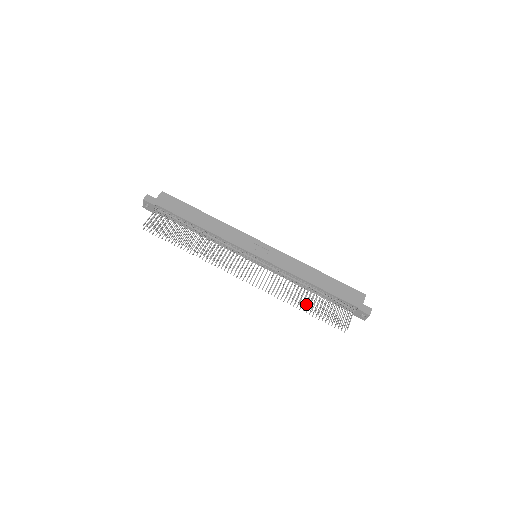
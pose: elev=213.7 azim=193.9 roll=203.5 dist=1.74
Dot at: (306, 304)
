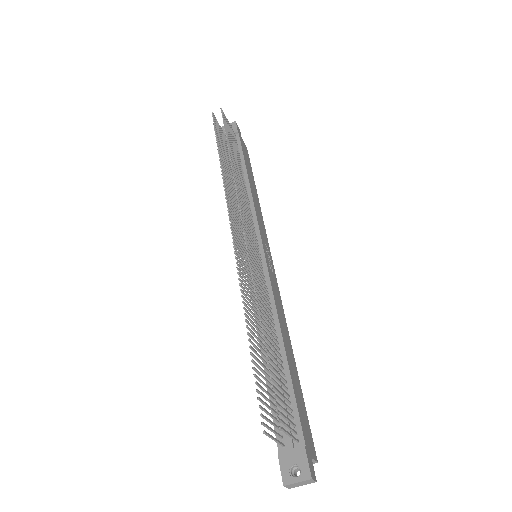
Dot at: occluded
